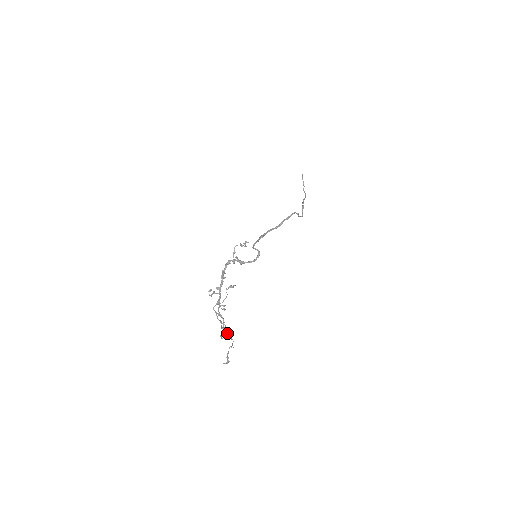
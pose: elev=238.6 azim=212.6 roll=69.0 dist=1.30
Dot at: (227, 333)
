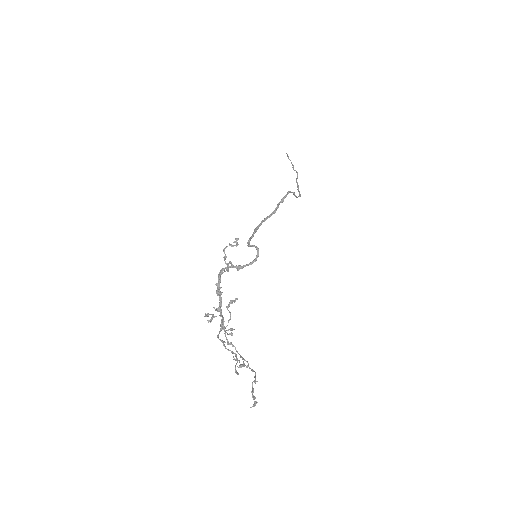
Dot at: (243, 365)
